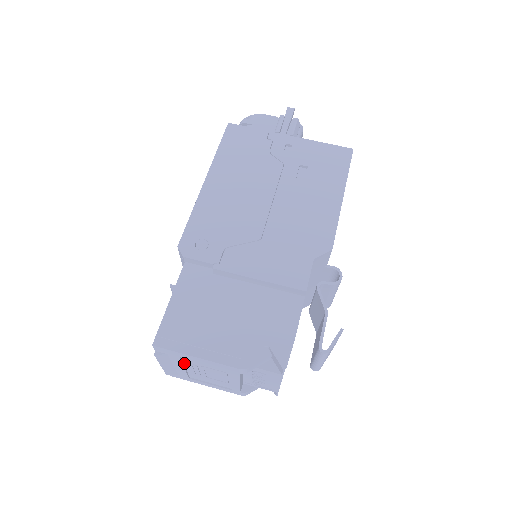
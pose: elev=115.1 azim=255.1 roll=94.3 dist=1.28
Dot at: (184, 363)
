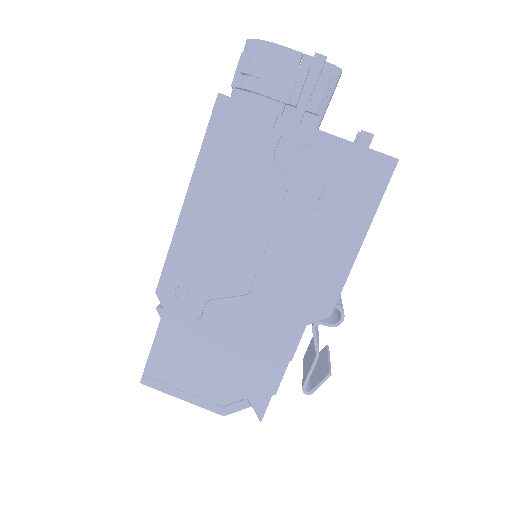
Dot at: occluded
